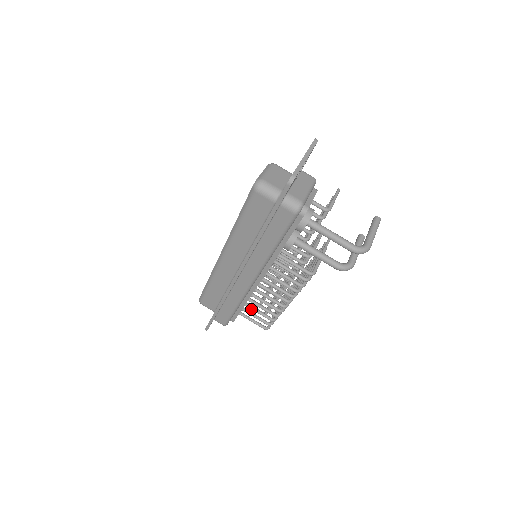
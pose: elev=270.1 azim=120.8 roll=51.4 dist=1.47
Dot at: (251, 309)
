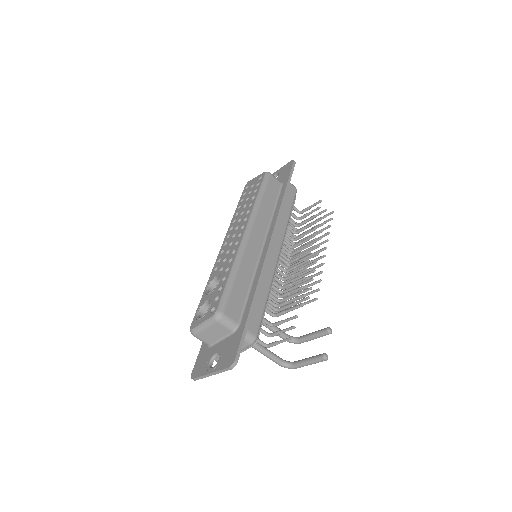
Dot at: occluded
